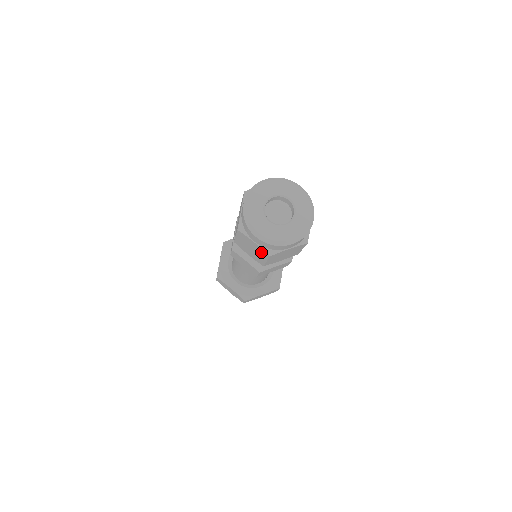
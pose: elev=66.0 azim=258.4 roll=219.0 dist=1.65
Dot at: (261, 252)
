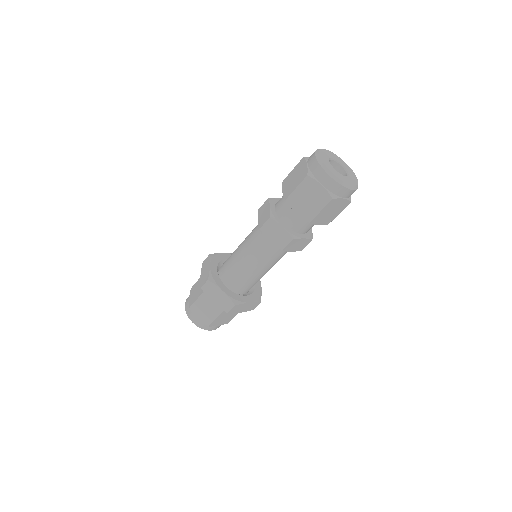
Dot at: (323, 198)
